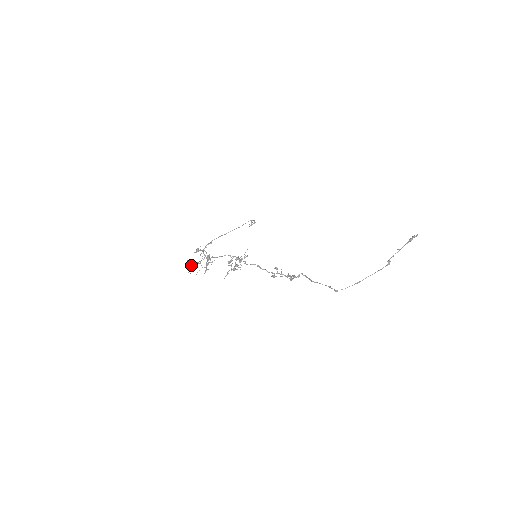
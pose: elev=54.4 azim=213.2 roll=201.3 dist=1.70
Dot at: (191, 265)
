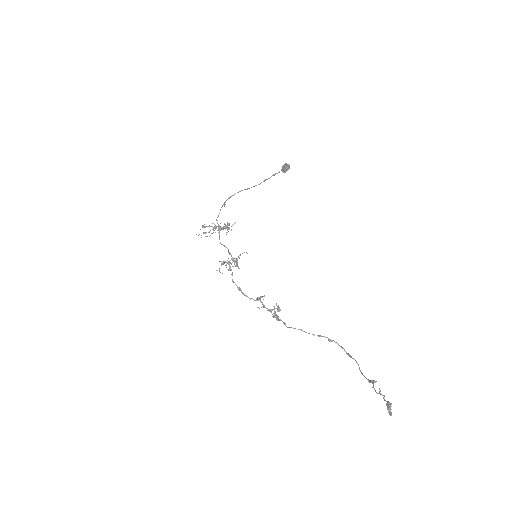
Dot at: occluded
